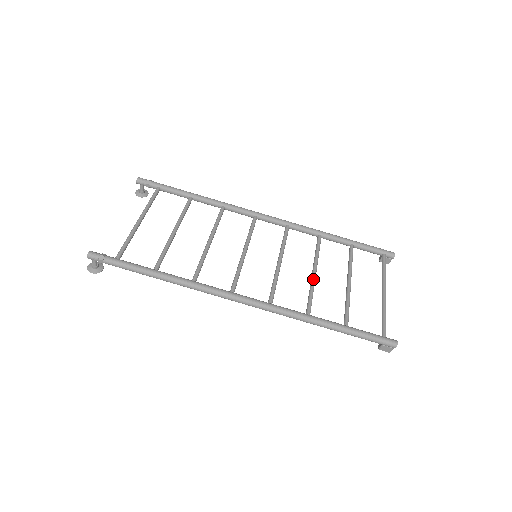
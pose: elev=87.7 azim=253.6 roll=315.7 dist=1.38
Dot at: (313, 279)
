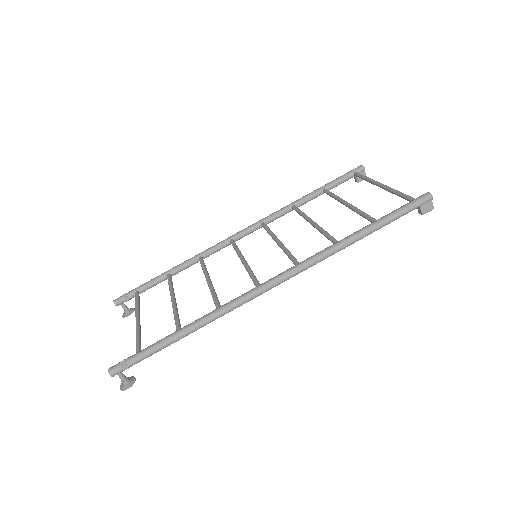
Dot at: (316, 226)
